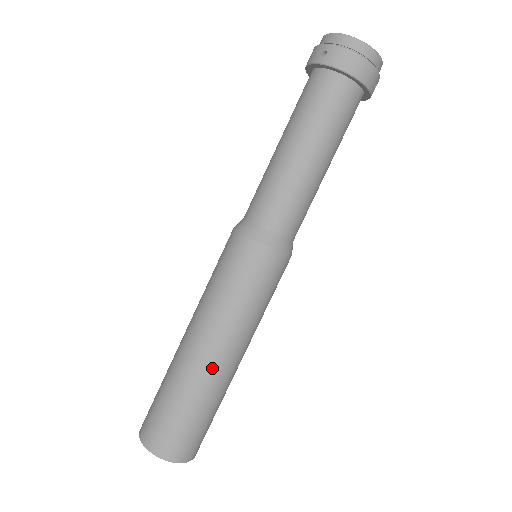
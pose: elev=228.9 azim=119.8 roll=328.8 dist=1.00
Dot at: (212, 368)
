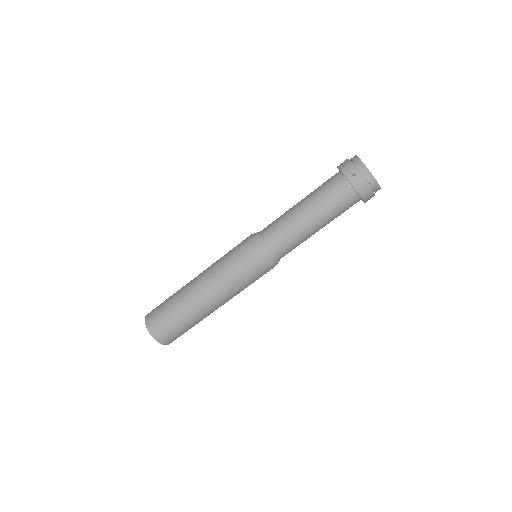
Dot at: (207, 309)
